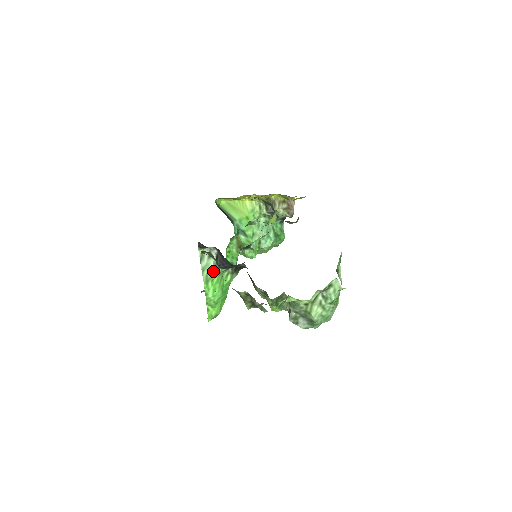
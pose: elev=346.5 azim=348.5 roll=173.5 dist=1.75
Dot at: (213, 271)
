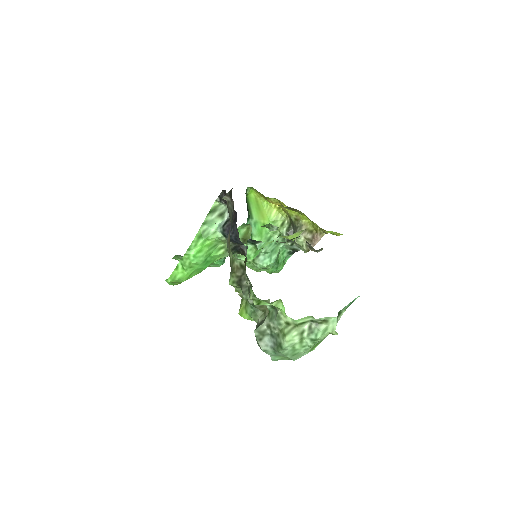
Dot at: (213, 231)
